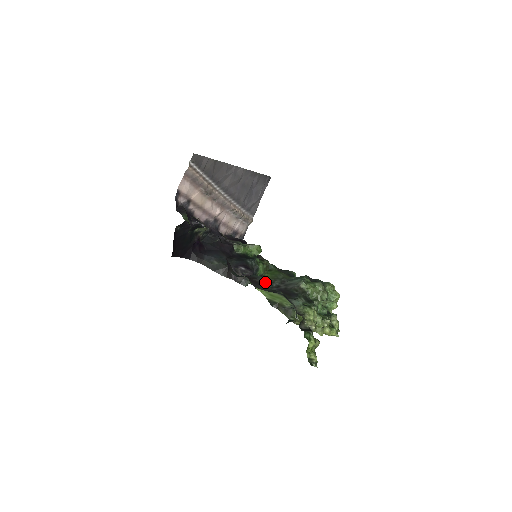
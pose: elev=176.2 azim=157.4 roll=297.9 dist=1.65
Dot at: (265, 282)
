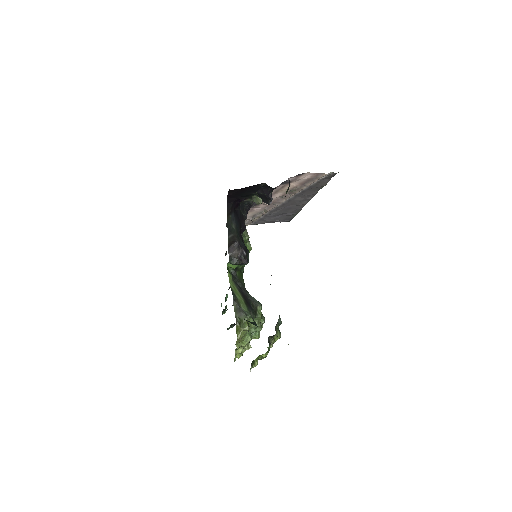
Dot at: occluded
